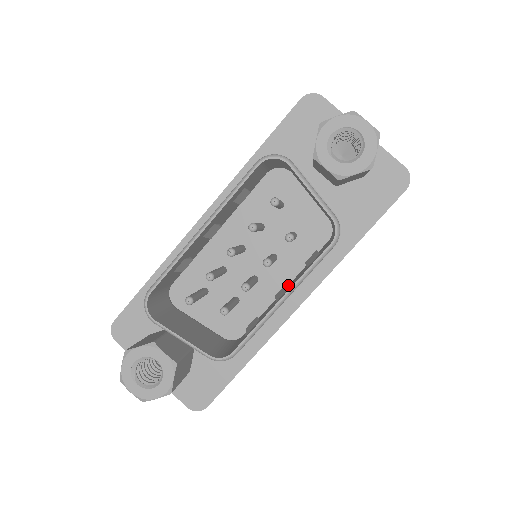
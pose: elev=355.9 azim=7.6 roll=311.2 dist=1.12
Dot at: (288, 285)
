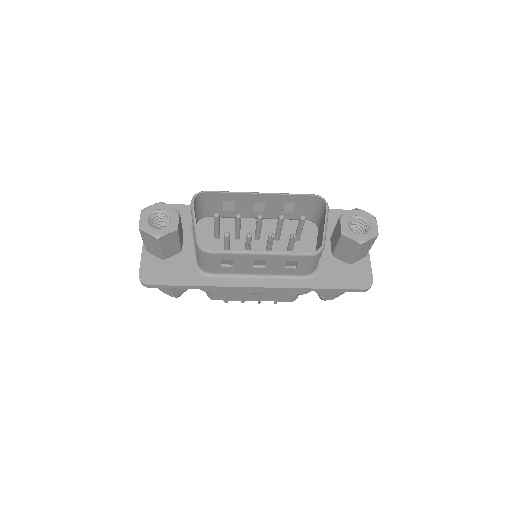
Dot at: occluded
